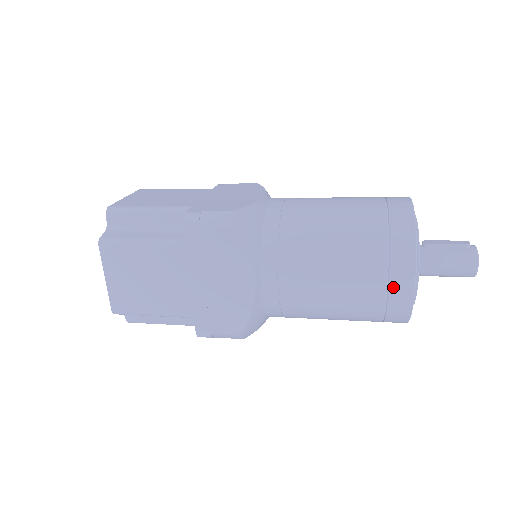
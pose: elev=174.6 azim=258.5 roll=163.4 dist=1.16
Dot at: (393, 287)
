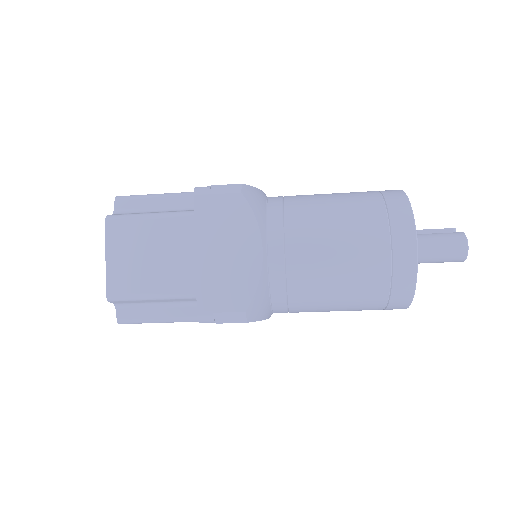
Dot at: (396, 246)
